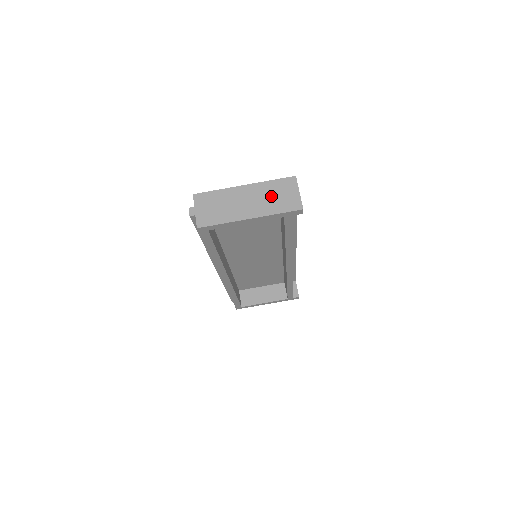
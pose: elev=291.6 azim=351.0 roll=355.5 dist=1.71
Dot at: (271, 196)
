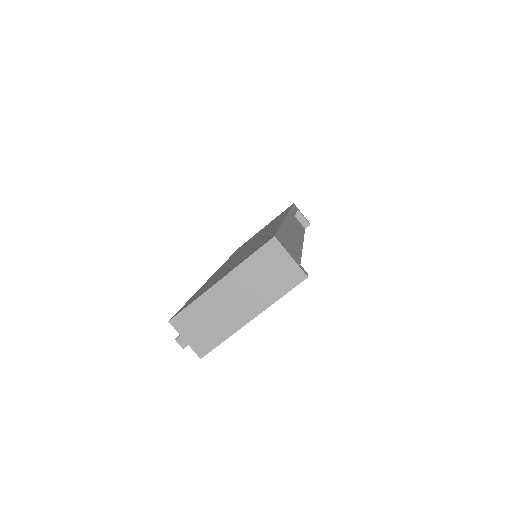
Dot at: (260, 279)
